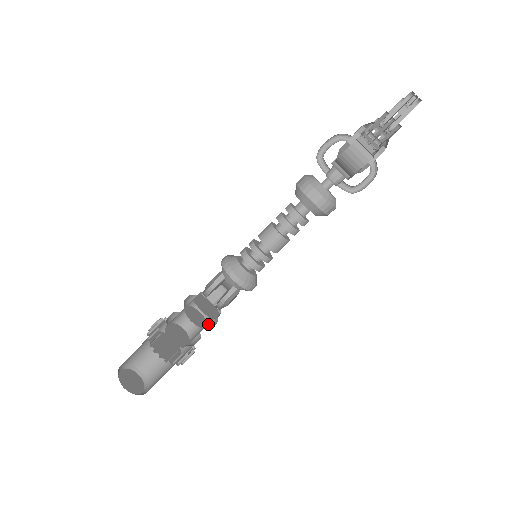
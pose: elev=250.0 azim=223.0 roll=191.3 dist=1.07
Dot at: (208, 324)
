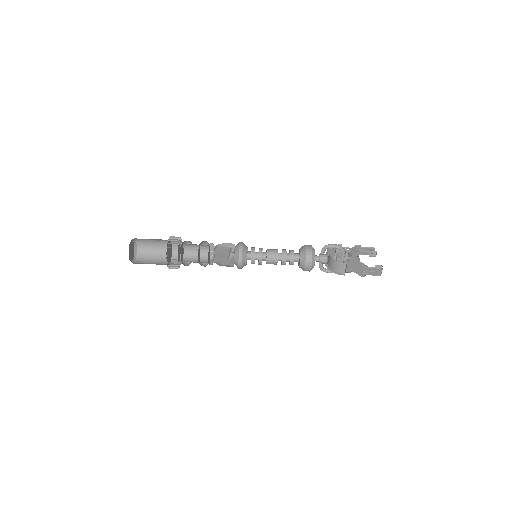
Dot at: (201, 259)
